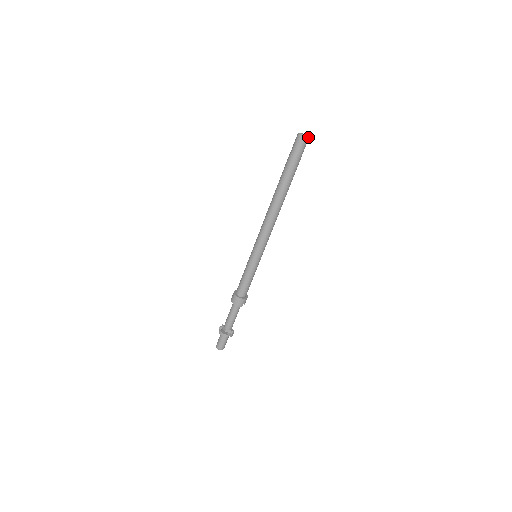
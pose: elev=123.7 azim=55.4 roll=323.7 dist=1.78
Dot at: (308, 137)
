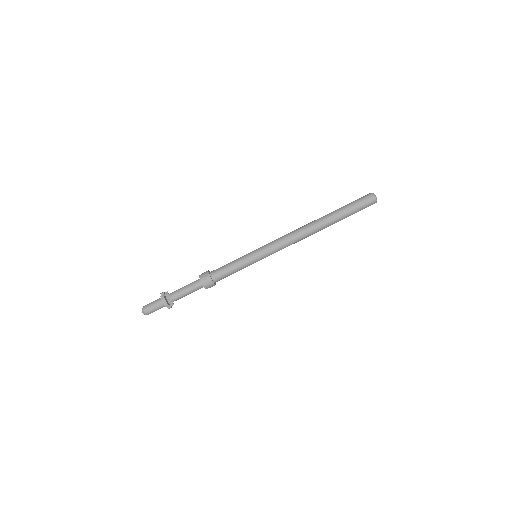
Dot at: (376, 201)
